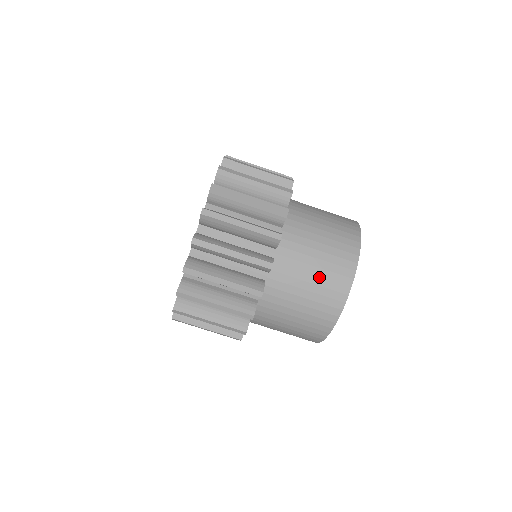
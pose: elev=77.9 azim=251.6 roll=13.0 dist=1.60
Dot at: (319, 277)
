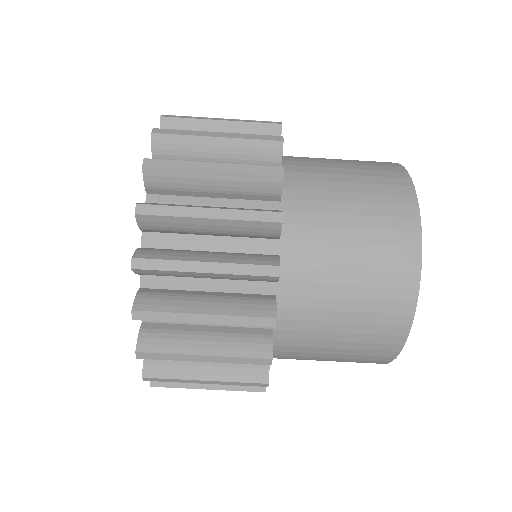
Dot at: (364, 229)
